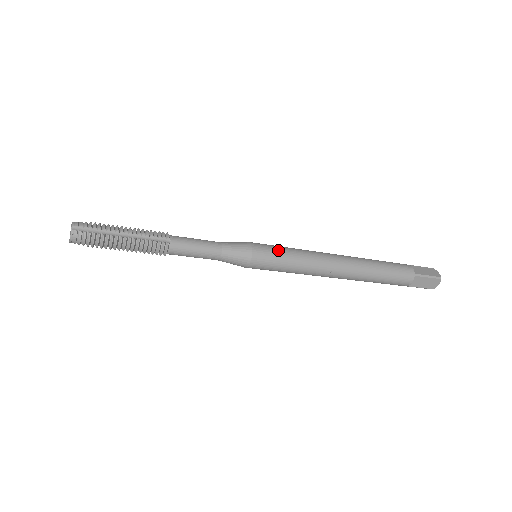
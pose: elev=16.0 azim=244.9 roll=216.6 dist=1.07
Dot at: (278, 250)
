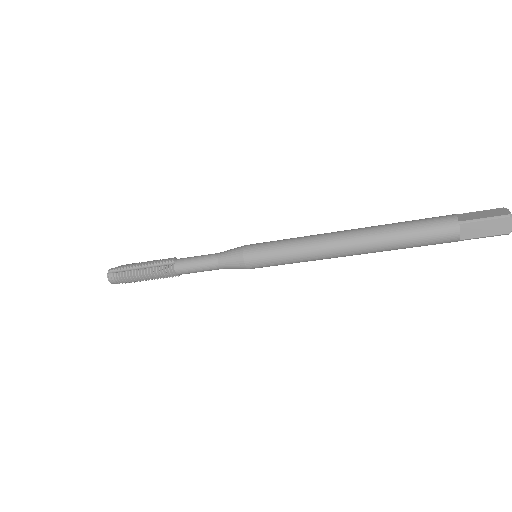
Dot at: (270, 244)
